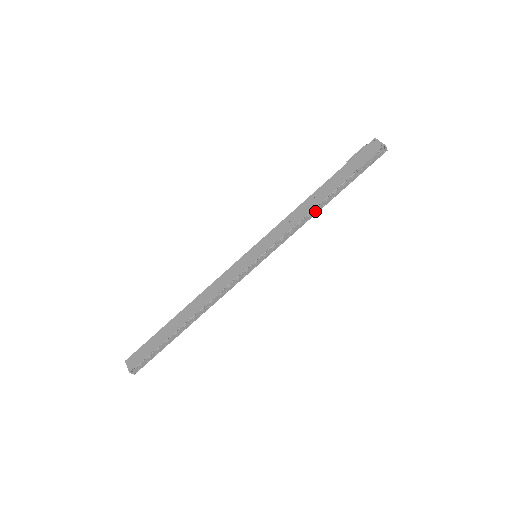
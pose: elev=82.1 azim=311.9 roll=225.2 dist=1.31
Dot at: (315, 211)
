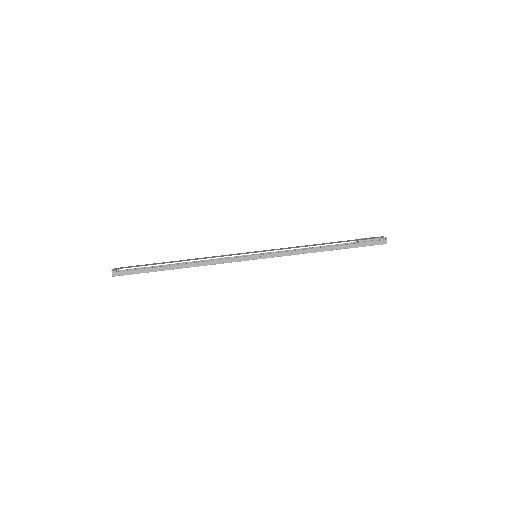
Dot at: (315, 249)
